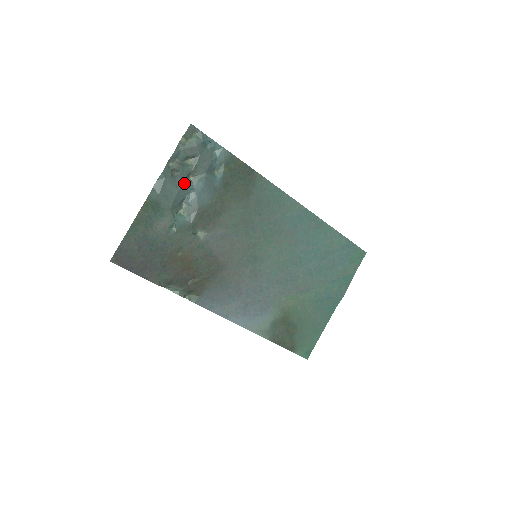
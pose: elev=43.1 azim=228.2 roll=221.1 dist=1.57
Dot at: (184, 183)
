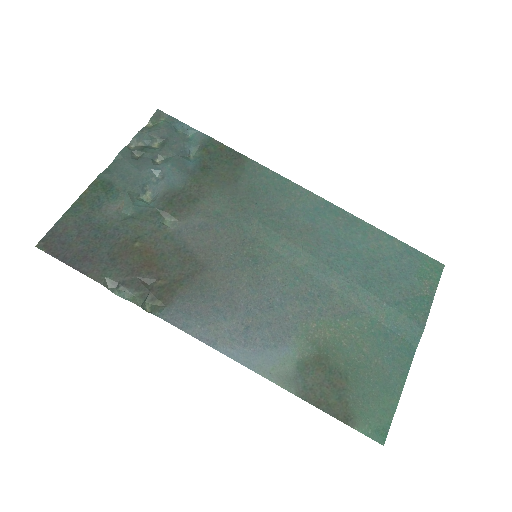
Dot at: (148, 165)
